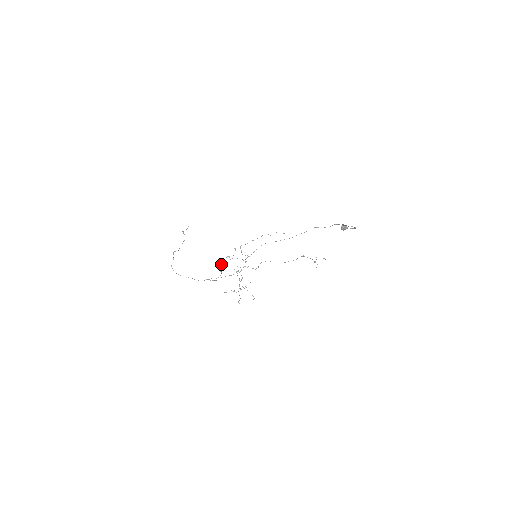
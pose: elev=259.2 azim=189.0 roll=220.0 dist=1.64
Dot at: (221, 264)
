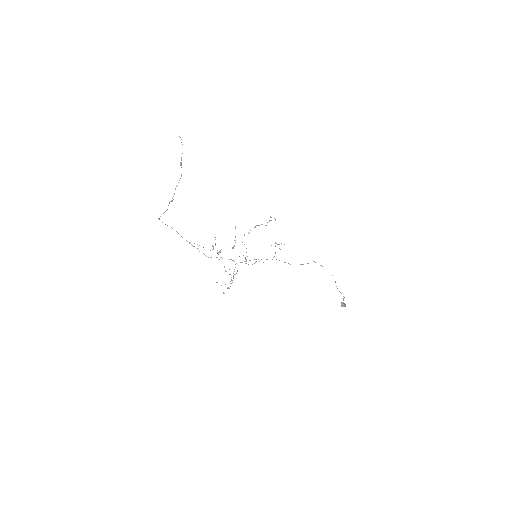
Dot at: (215, 237)
